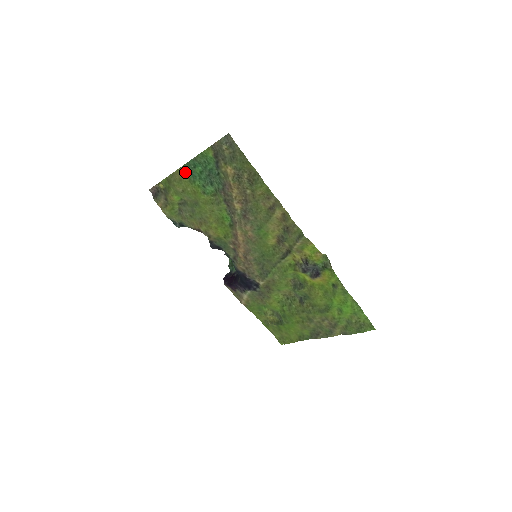
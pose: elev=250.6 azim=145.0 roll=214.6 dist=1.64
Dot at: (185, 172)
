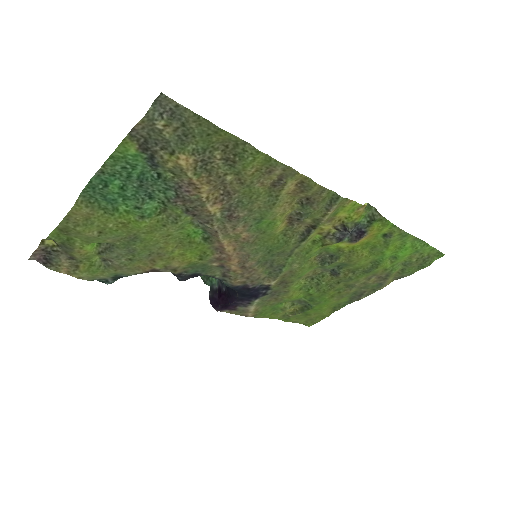
Dot at: (90, 202)
